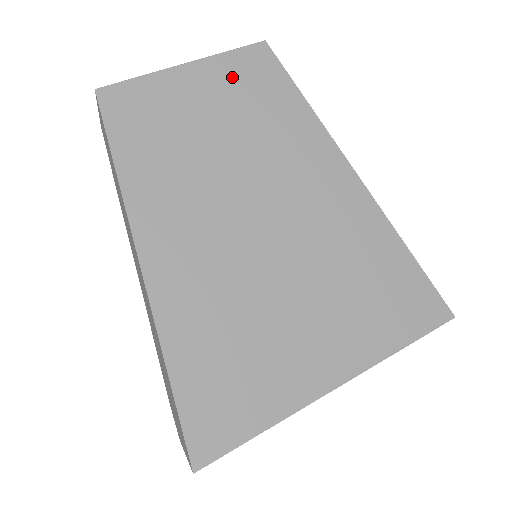
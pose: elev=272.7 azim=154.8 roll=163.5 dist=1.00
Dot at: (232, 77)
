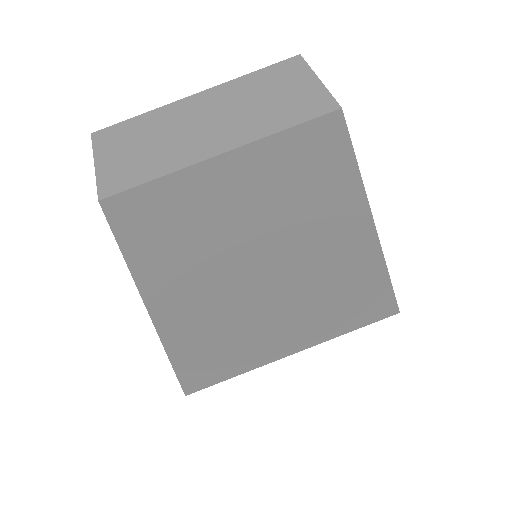
Dot at: (279, 163)
